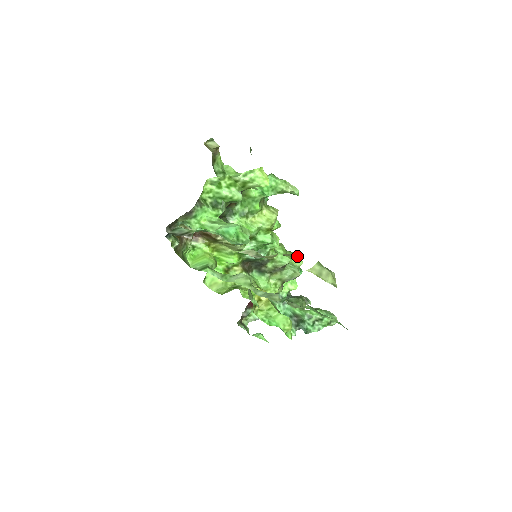
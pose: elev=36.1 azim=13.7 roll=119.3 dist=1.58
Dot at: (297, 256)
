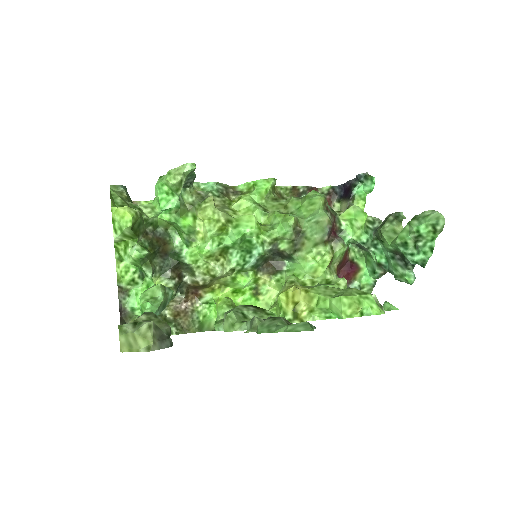
Dot at: (133, 321)
